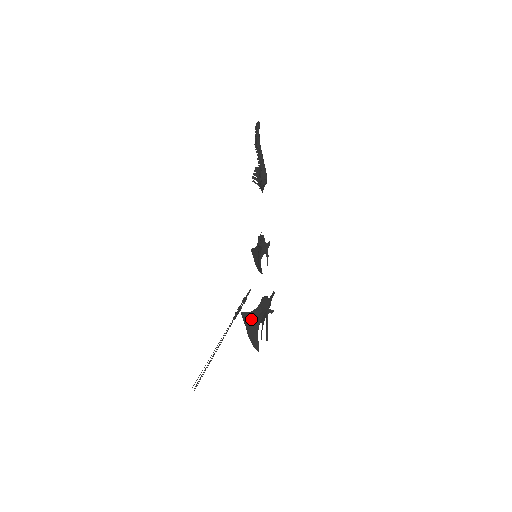
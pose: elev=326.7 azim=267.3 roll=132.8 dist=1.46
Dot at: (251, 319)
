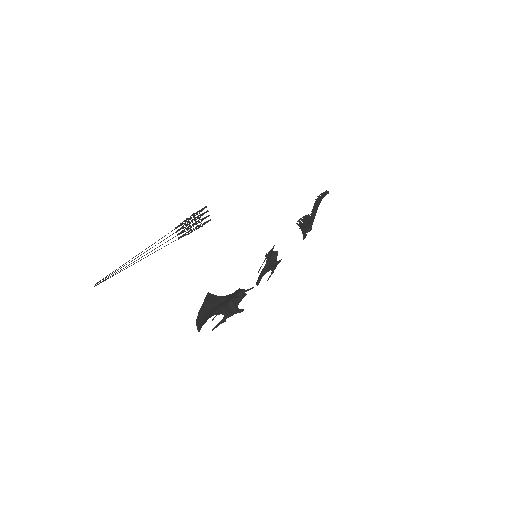
Dot at: (213, 301)
